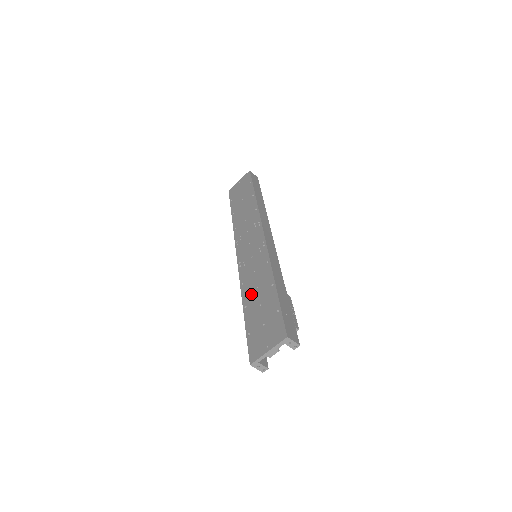
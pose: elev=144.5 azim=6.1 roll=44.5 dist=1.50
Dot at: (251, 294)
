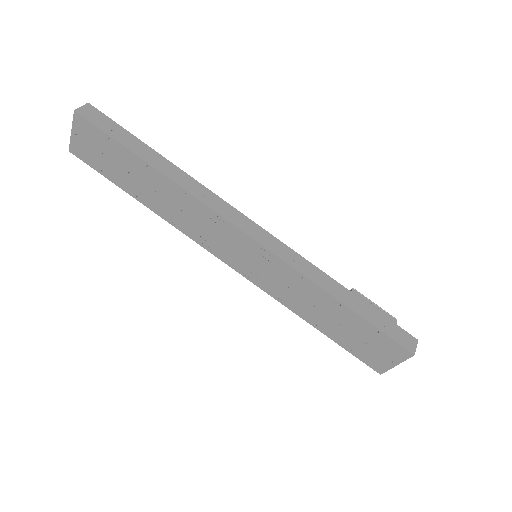
Dot at: (310, 313)
